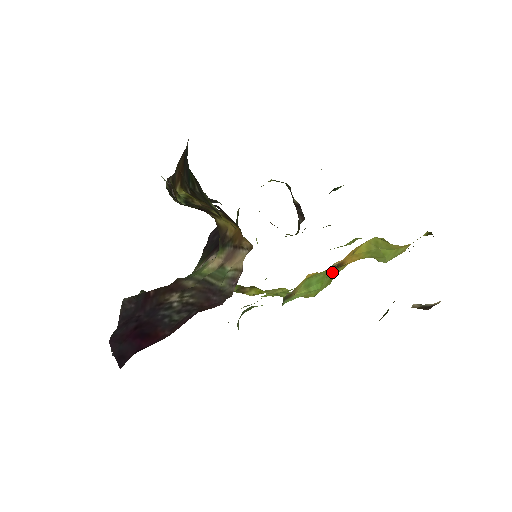
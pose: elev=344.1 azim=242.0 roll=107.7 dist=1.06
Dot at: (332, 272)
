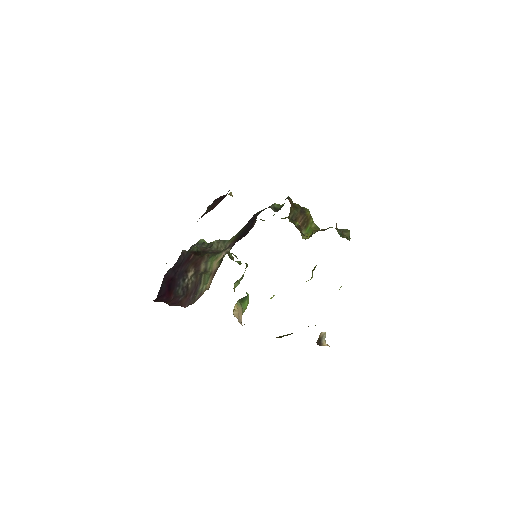
Dot at: occluded
